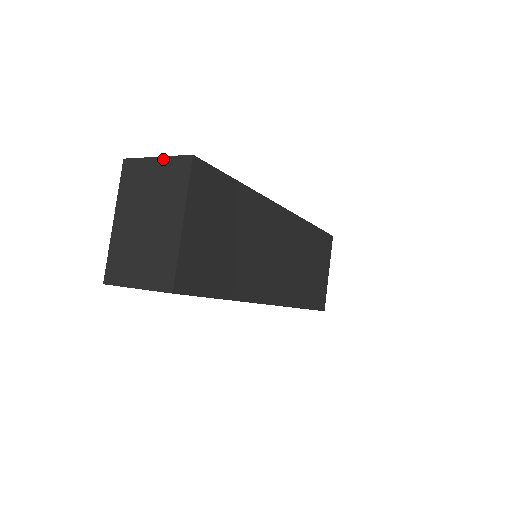
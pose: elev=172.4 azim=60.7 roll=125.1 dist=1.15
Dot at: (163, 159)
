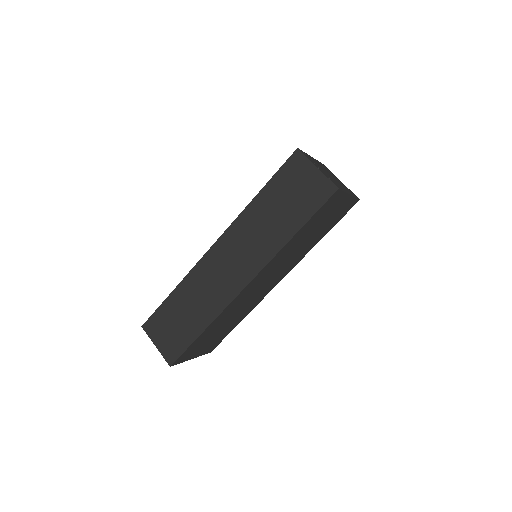
Dot at: (159, 350)
